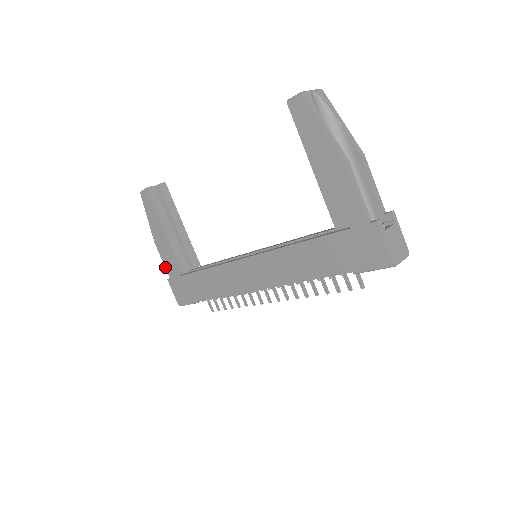
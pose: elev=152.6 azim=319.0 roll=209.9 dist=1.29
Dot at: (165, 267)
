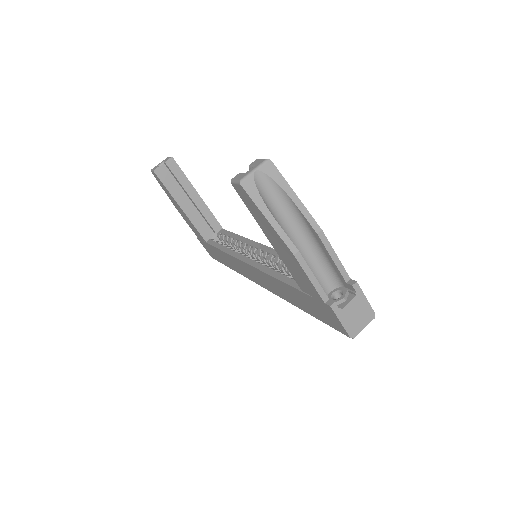
Dot at: (192, 230)
